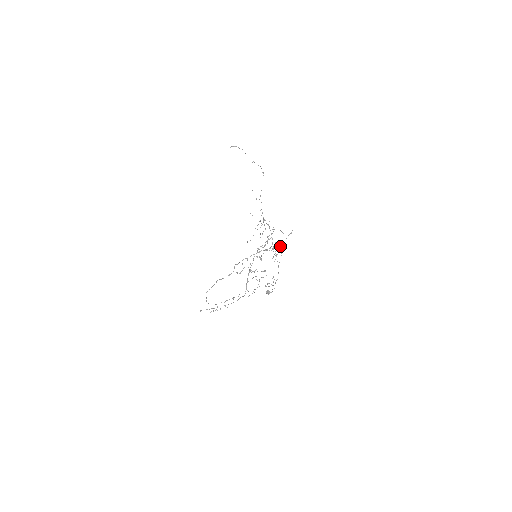
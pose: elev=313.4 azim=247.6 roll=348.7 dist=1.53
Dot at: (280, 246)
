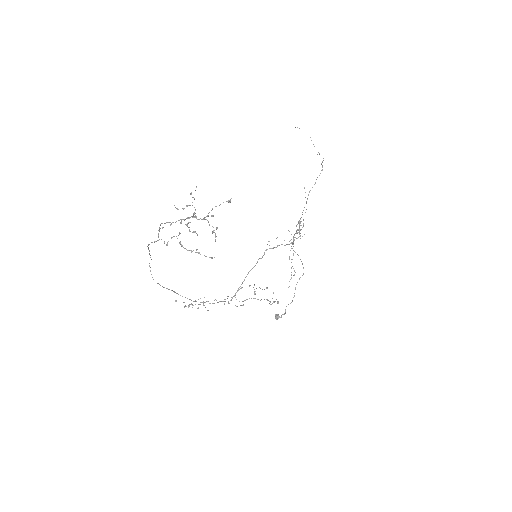
Dot at: (211, 216)
